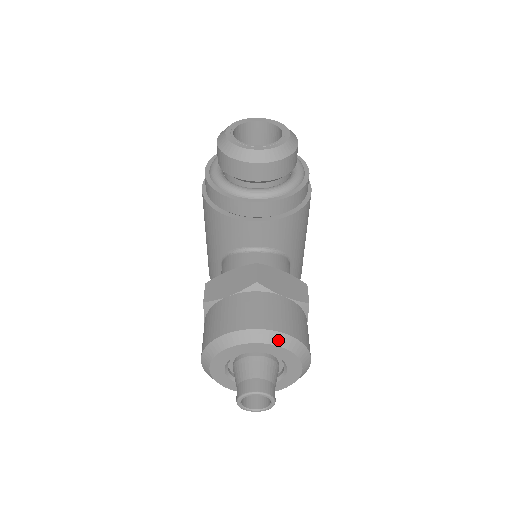
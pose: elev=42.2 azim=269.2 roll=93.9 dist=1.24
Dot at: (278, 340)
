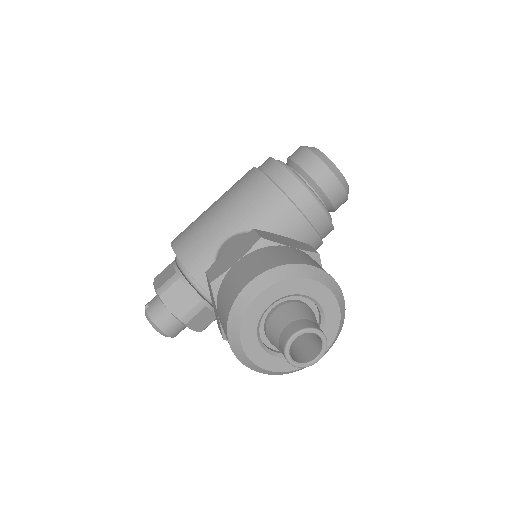
Dot at: (341, 304)
